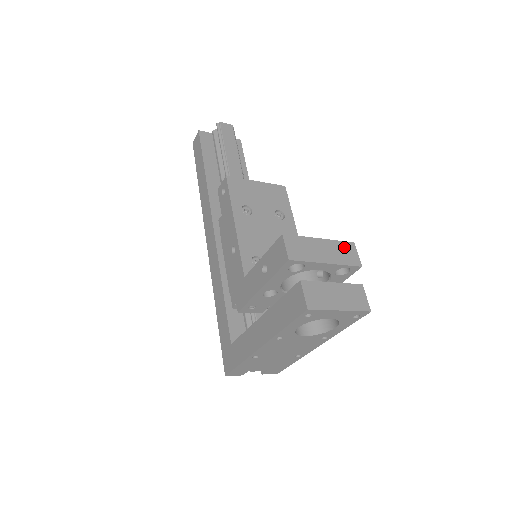
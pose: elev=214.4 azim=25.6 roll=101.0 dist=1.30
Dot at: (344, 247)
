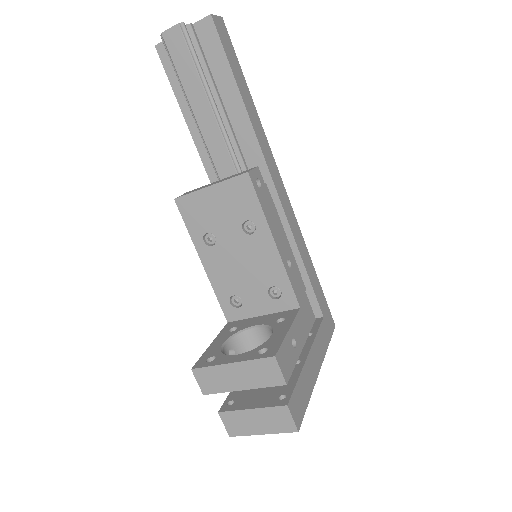
Dot at: (262, 366)
